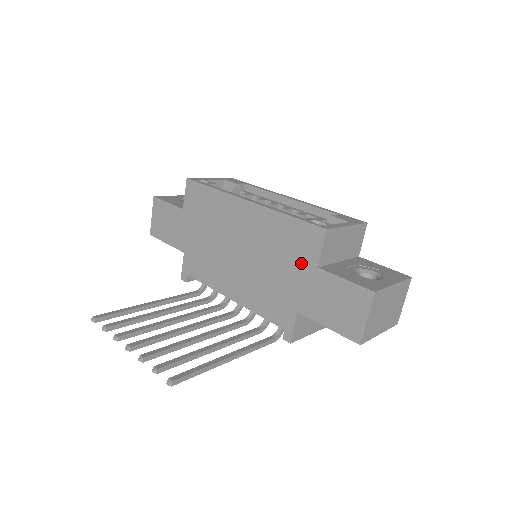
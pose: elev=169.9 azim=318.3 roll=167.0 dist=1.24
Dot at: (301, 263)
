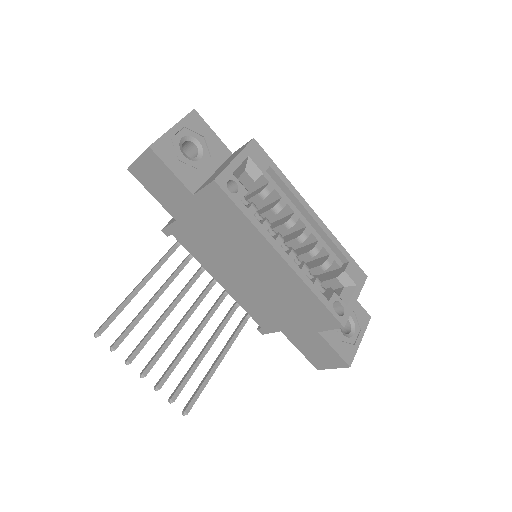
Dot at: (306, 321)
